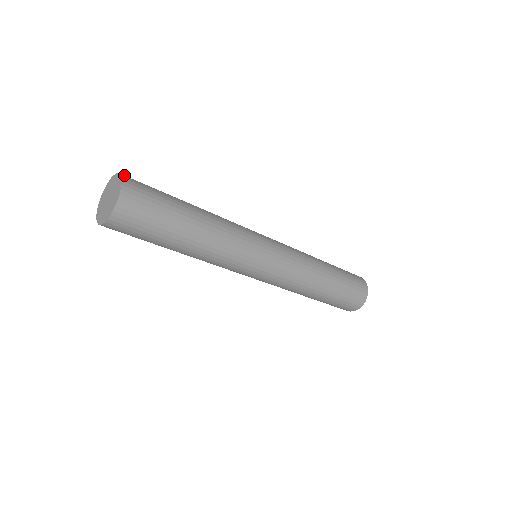
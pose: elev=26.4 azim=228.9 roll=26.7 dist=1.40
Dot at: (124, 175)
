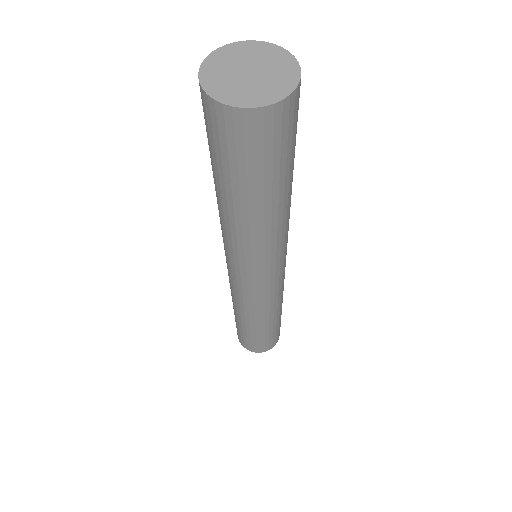
Dot at: occluded
